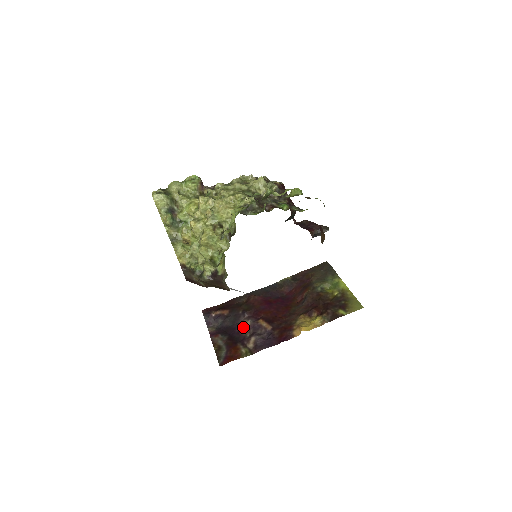
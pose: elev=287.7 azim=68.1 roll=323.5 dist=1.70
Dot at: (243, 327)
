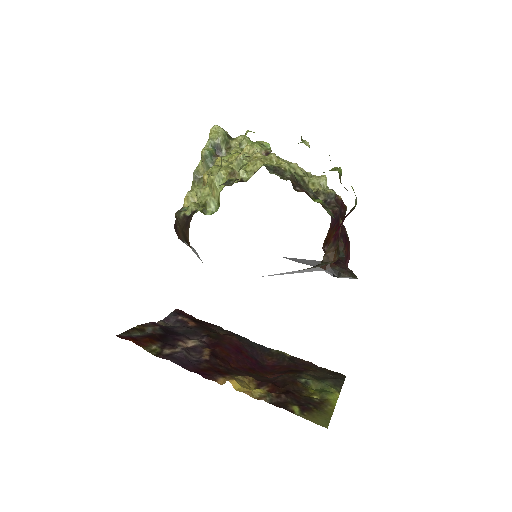
Dot at: (186, 341)
